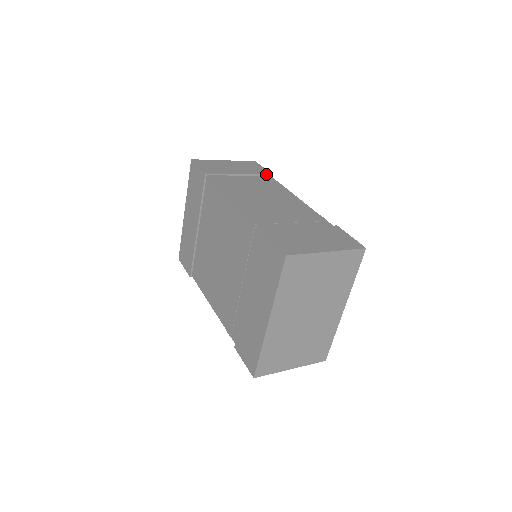
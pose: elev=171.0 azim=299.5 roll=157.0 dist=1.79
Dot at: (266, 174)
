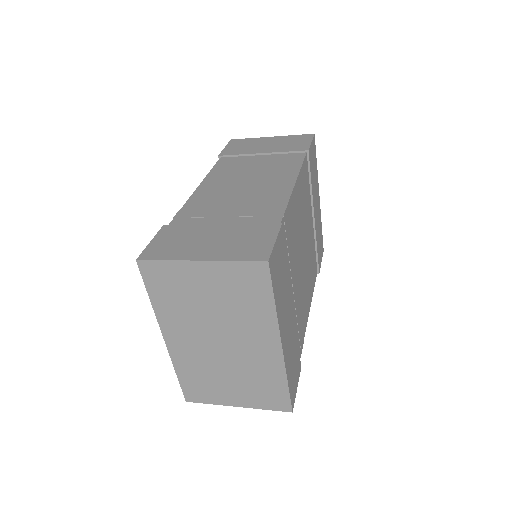
Dot at: (299, 150)
